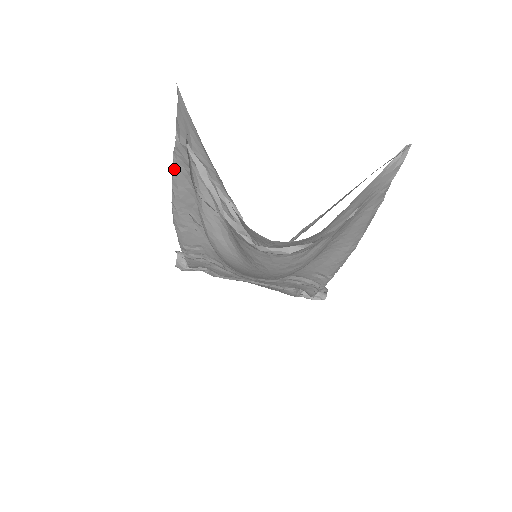
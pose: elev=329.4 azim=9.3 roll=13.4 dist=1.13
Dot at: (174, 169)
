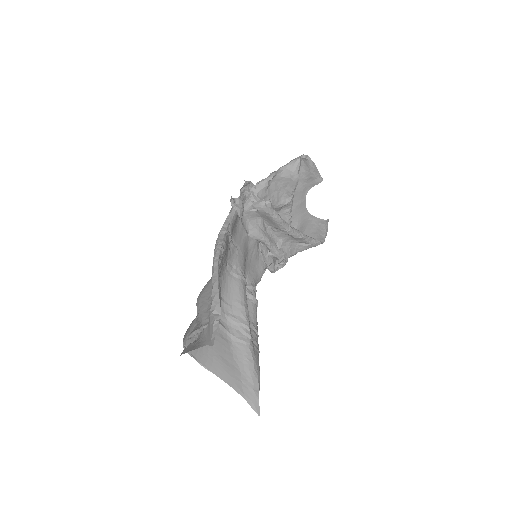
Dot at: (212, 291)
